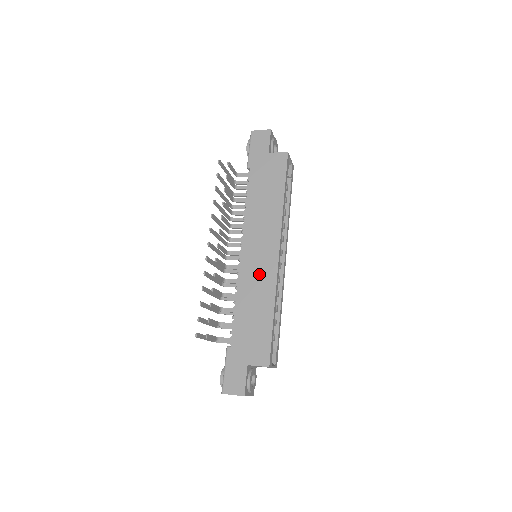
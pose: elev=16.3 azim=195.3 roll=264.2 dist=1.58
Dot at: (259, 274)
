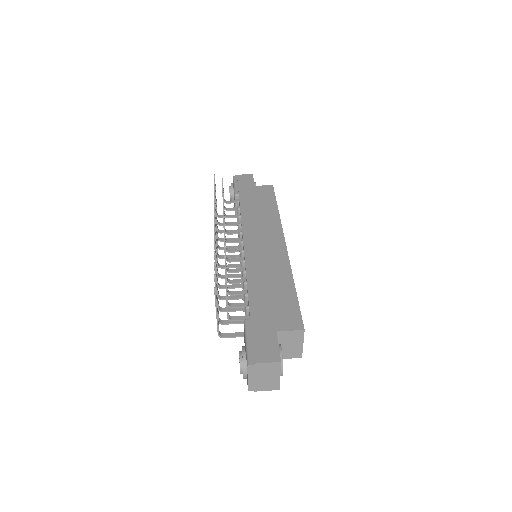
Dot at: (268, 258)
